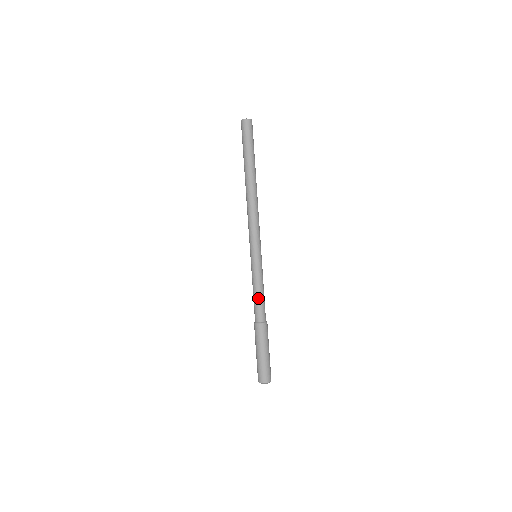
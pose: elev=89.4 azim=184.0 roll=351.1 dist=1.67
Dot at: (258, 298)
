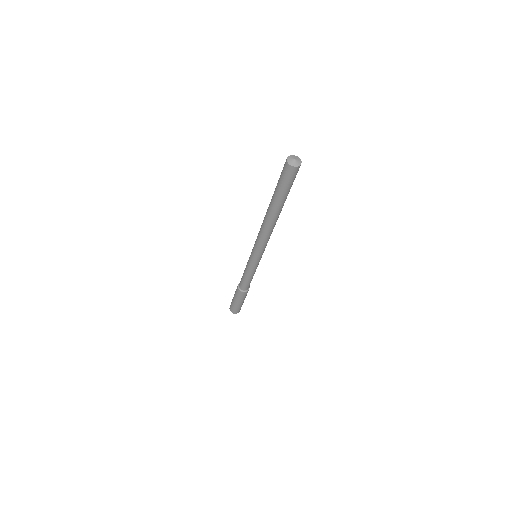
Dot at: (243, 277)
